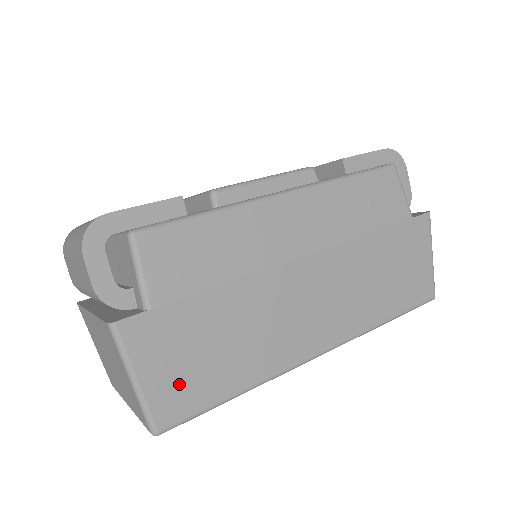
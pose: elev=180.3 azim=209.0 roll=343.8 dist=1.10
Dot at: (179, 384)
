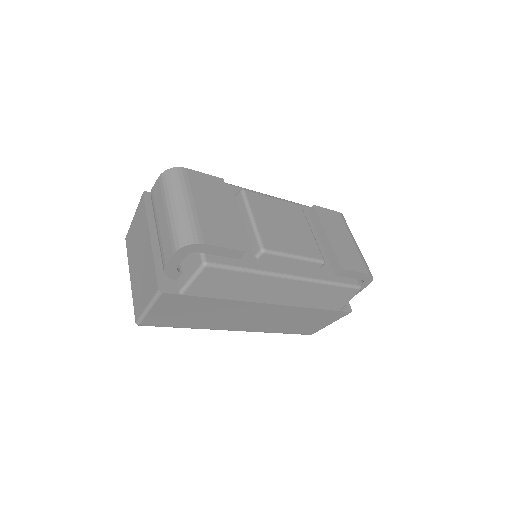
Dot at: (165, 317)
